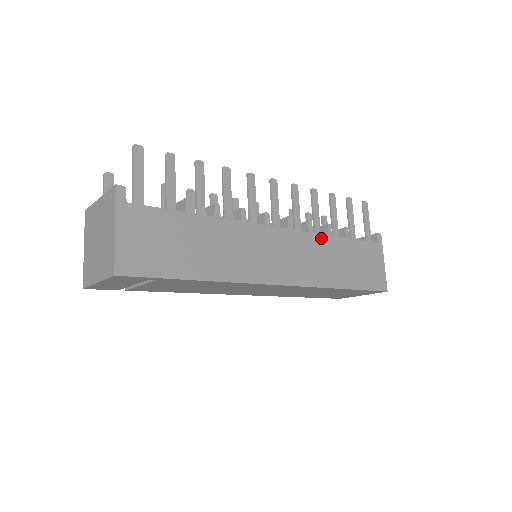
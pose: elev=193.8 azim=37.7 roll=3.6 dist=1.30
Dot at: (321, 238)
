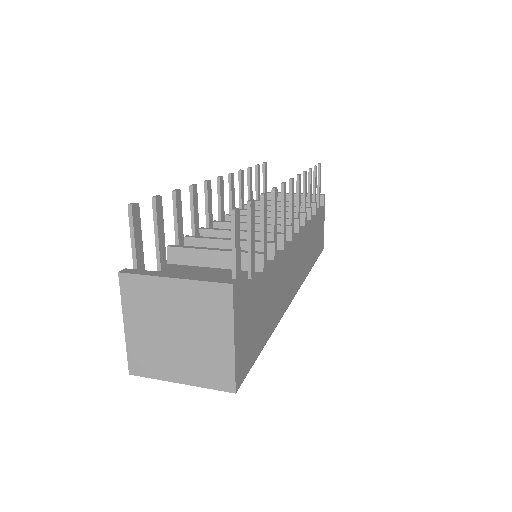
Dot at: (308, 227)
